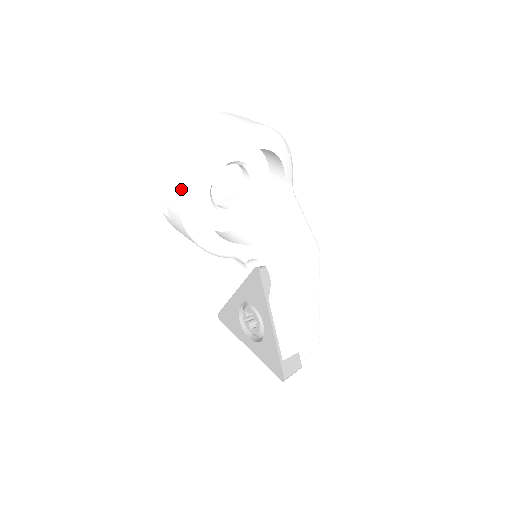
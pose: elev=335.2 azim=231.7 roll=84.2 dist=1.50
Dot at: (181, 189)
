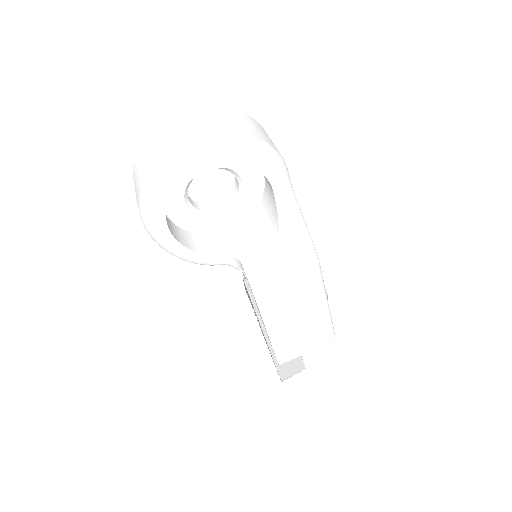
Dot at: (140, 215)
